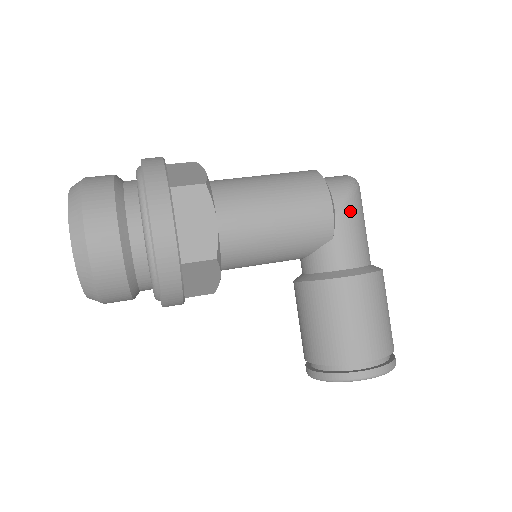
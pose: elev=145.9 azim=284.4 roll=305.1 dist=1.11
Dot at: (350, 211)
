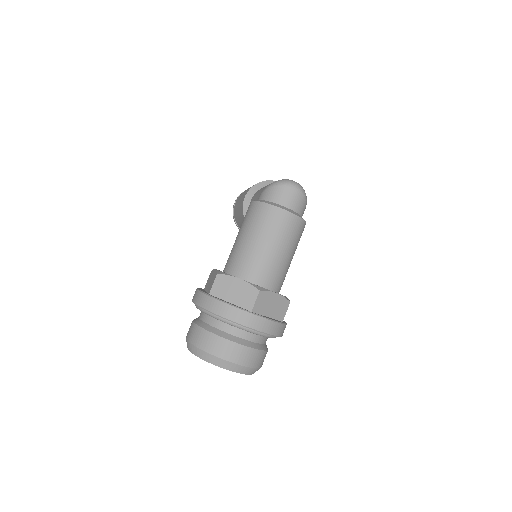
Dot at: occluded
